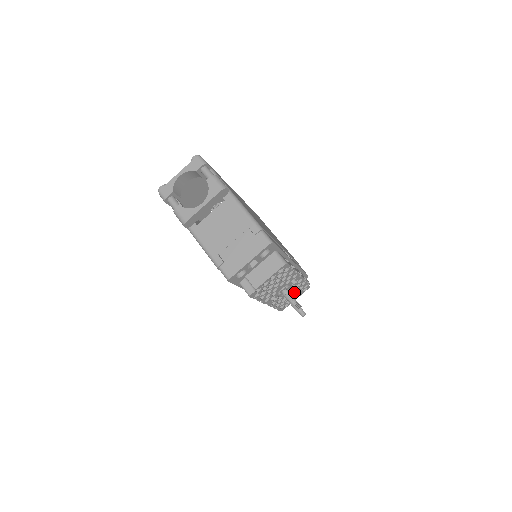
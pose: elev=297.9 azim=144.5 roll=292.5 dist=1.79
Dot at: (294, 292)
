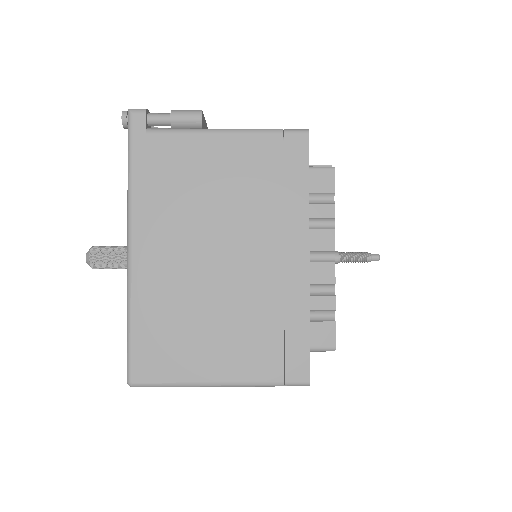
Dot at: occluded
